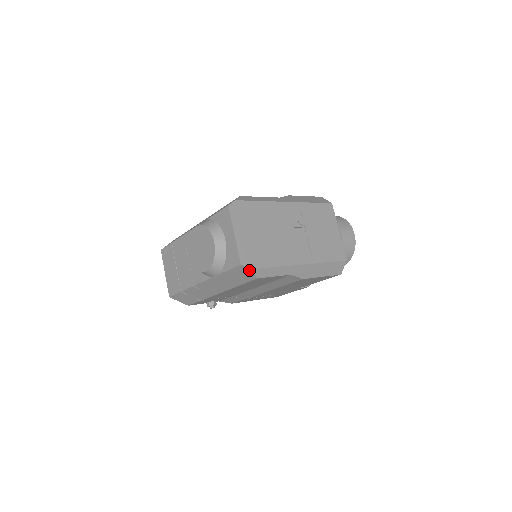
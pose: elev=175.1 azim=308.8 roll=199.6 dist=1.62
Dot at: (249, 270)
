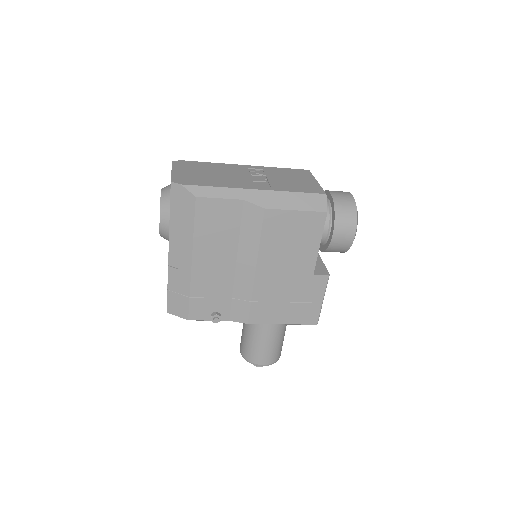
Dot at: (182, 187)
